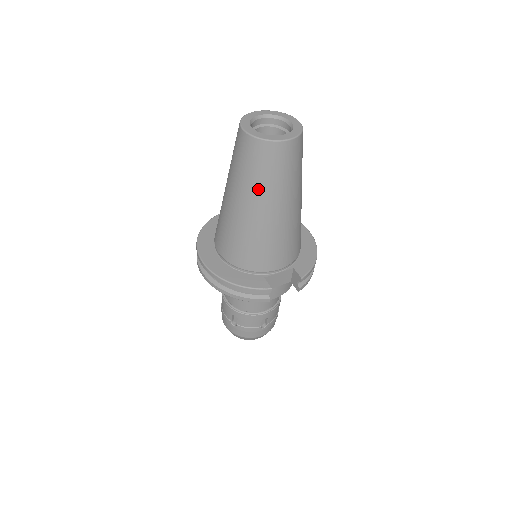
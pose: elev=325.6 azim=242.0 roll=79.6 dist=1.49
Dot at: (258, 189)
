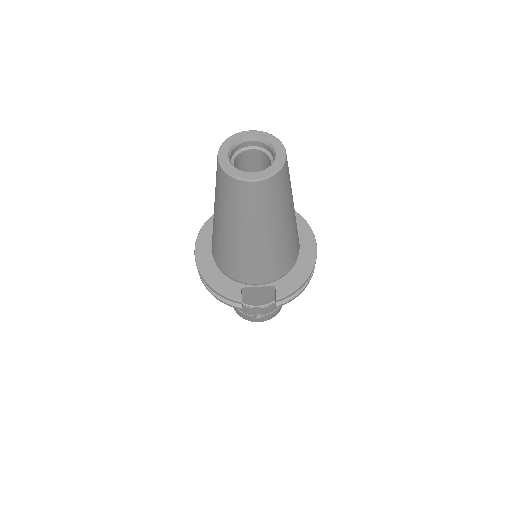
Dot at: (229, 215)
